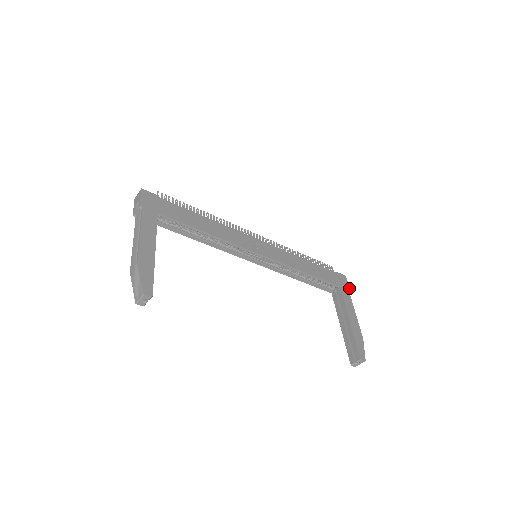
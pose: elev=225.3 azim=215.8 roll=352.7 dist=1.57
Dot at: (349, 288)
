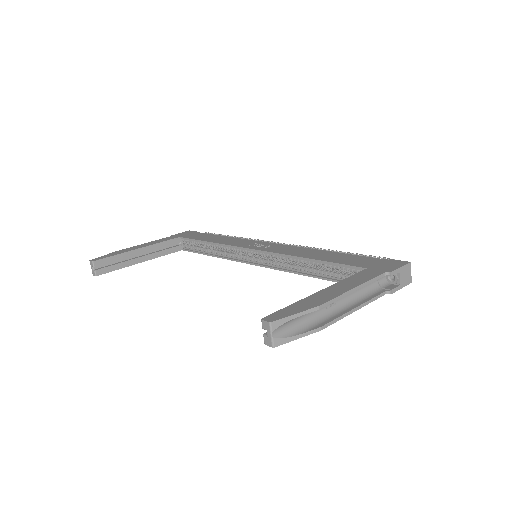
Dot at: (393, 270)
